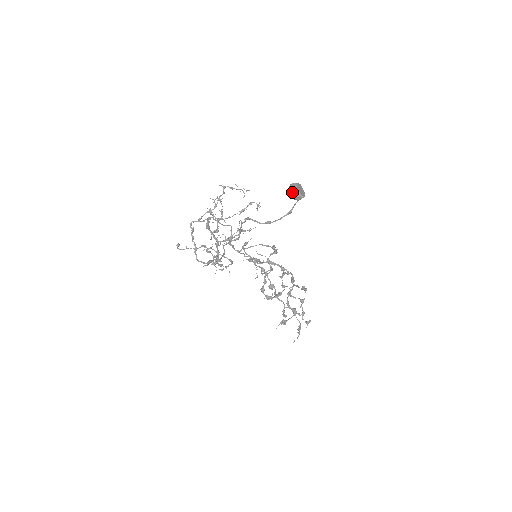
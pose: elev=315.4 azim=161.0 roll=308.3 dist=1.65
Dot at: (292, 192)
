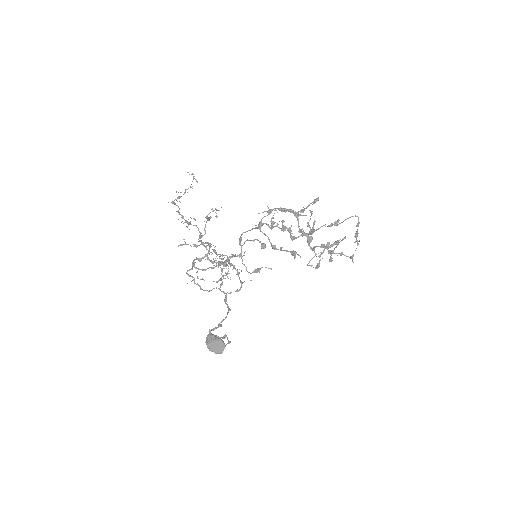
Dot at: occluded
